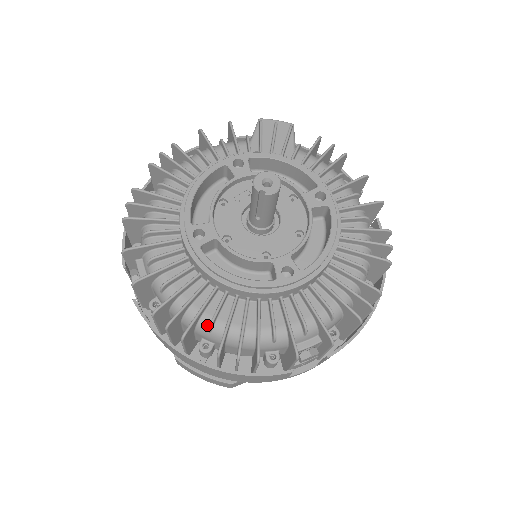
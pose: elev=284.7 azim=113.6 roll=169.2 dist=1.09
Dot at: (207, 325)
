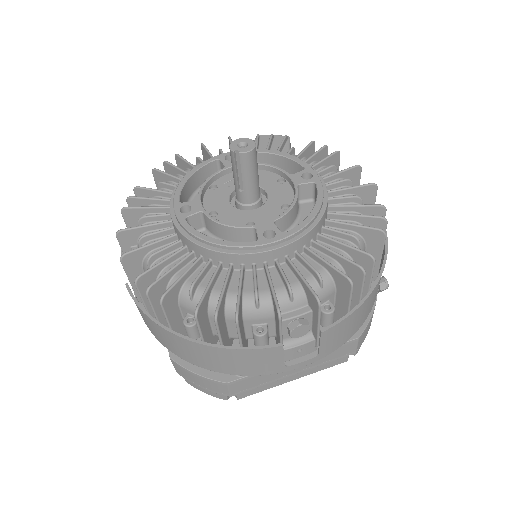
Dot at: (189, 292)
